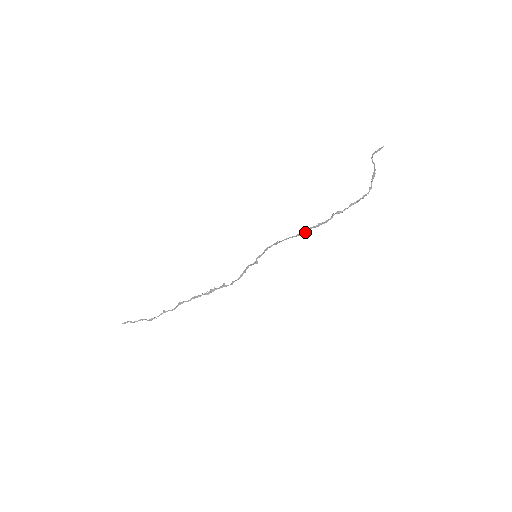
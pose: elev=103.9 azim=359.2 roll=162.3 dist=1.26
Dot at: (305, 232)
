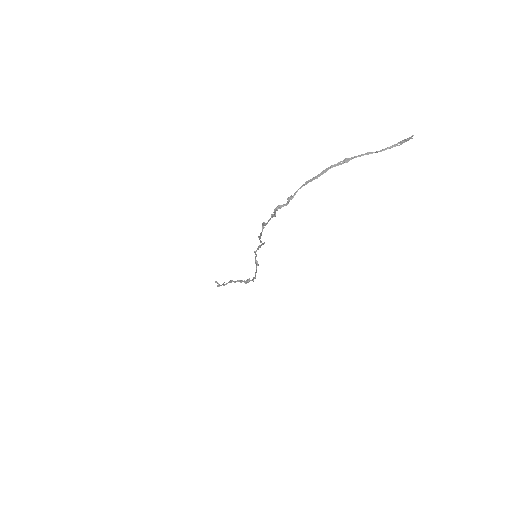
Dot at: (261, 241)
